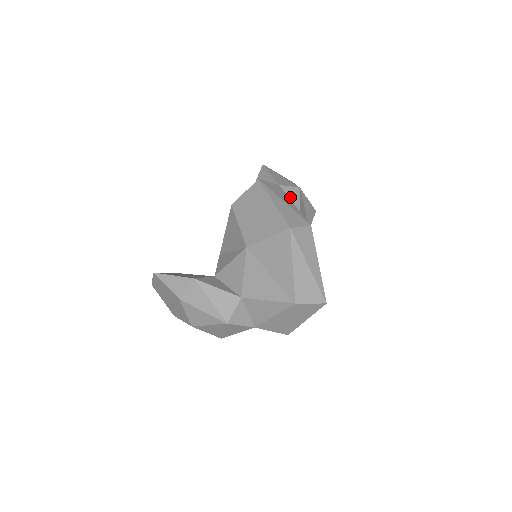
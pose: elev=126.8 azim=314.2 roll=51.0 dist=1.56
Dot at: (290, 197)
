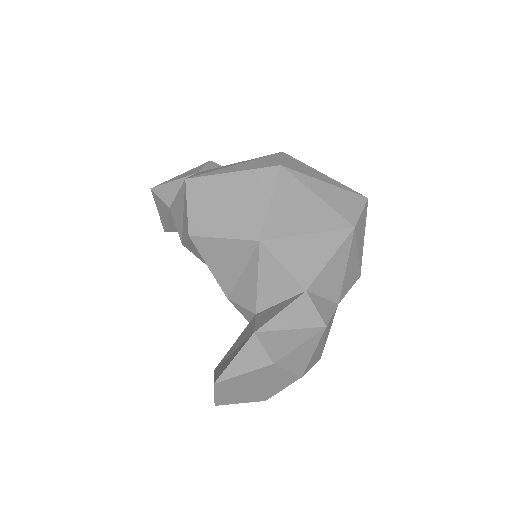
Dot at: occluded
